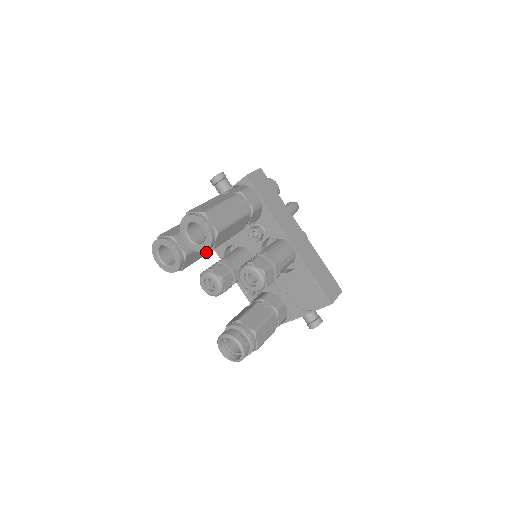
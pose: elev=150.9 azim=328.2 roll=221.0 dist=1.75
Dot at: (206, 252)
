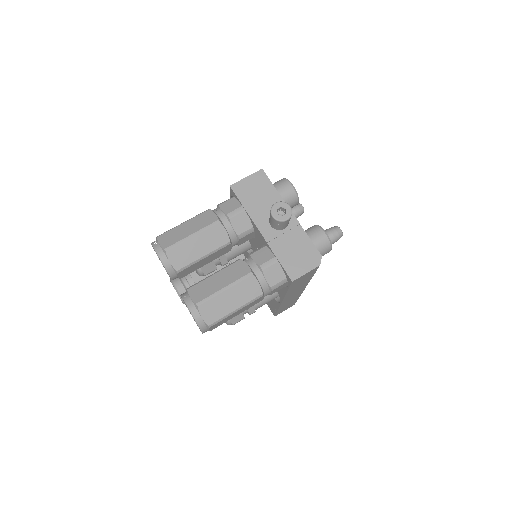
Dot at: occluded
